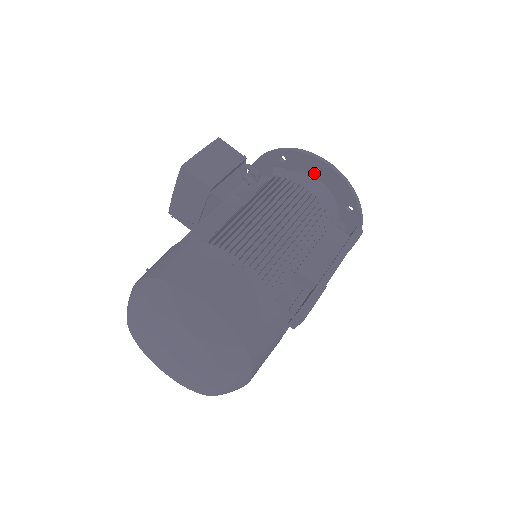
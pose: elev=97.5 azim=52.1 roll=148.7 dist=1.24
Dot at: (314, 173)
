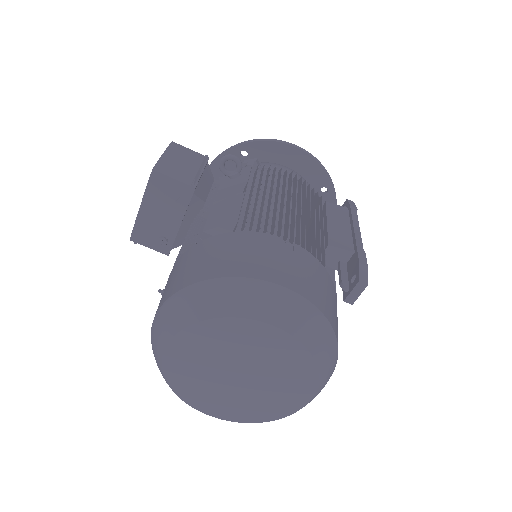
Dot at: (282, 161)
